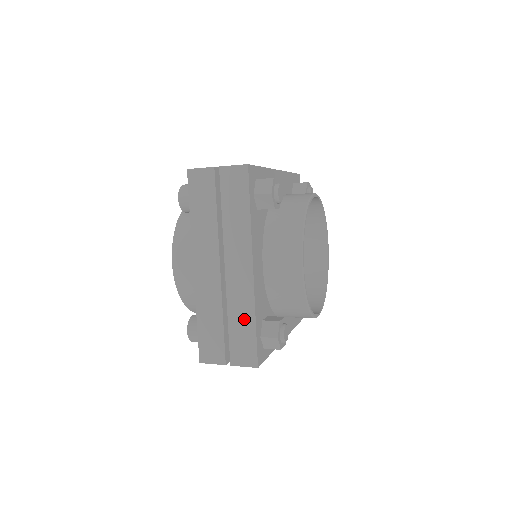
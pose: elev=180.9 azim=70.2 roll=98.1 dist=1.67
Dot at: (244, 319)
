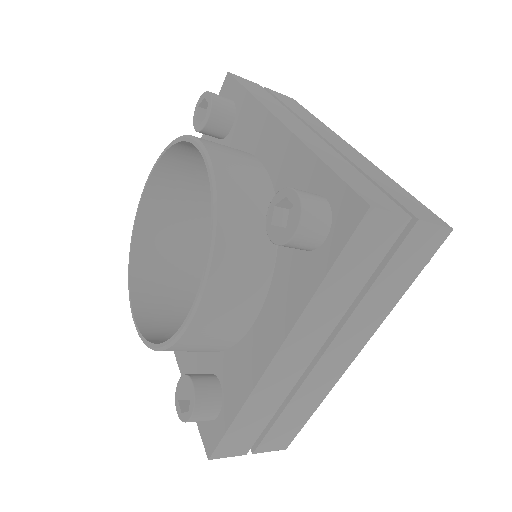
Dot at: (305, 408)
